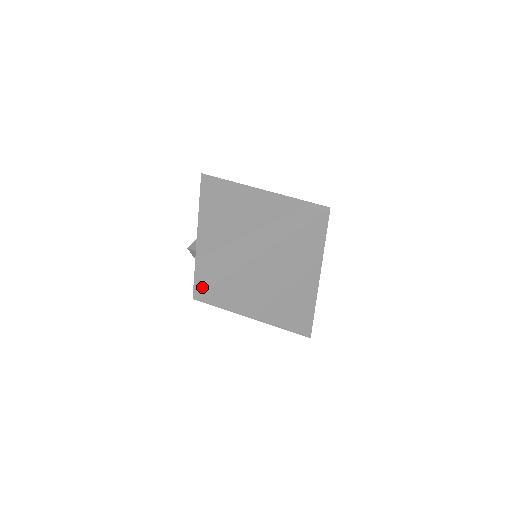
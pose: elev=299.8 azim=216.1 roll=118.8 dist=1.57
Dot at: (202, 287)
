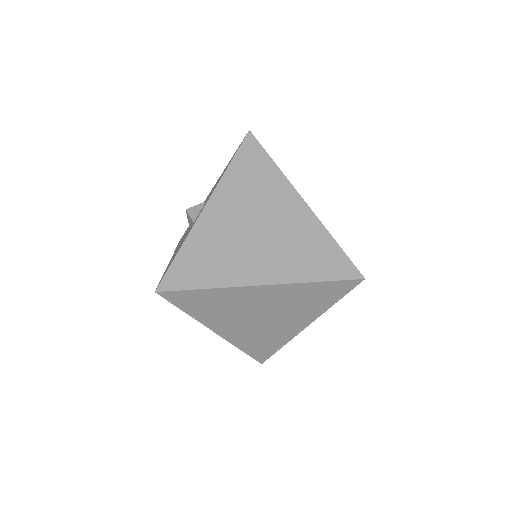
Dot at: (172, 284)
